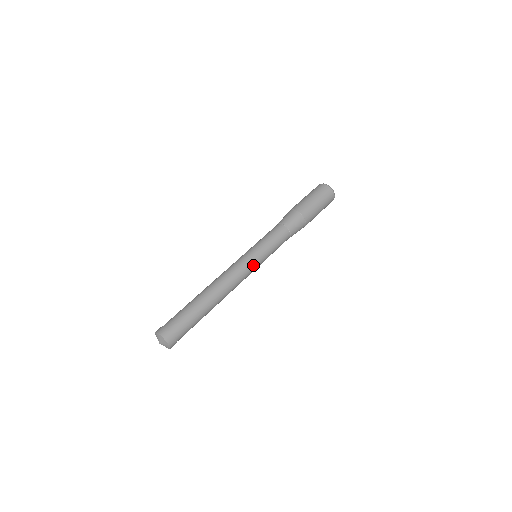
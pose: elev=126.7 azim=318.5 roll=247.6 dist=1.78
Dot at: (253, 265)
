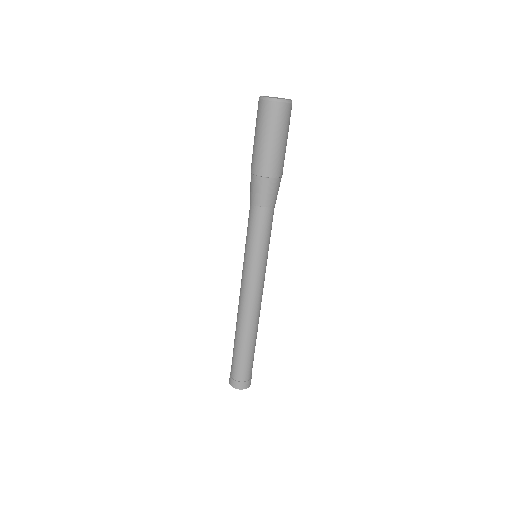
Dot at: (258, 275)
